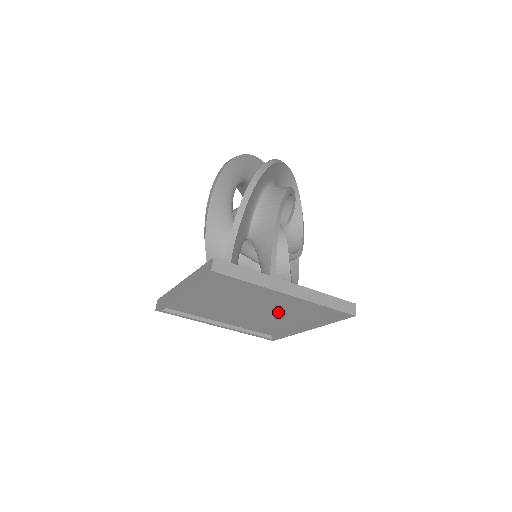
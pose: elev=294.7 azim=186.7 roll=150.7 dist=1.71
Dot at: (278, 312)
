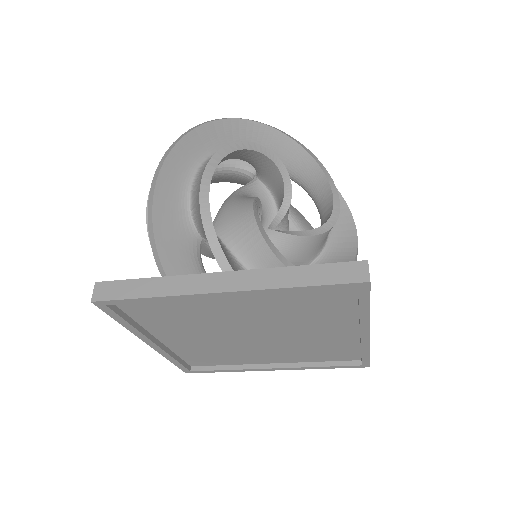
Dot at: (288, 324)
